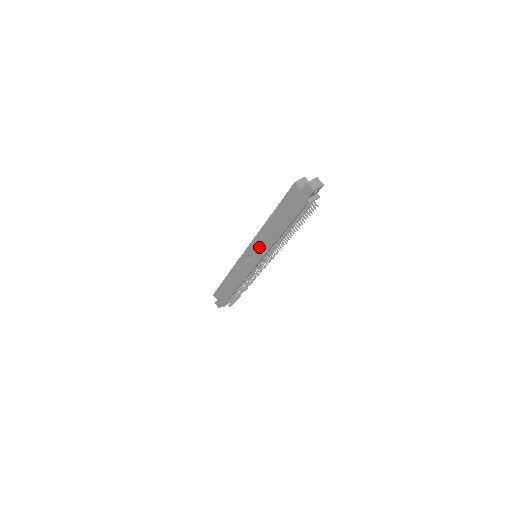
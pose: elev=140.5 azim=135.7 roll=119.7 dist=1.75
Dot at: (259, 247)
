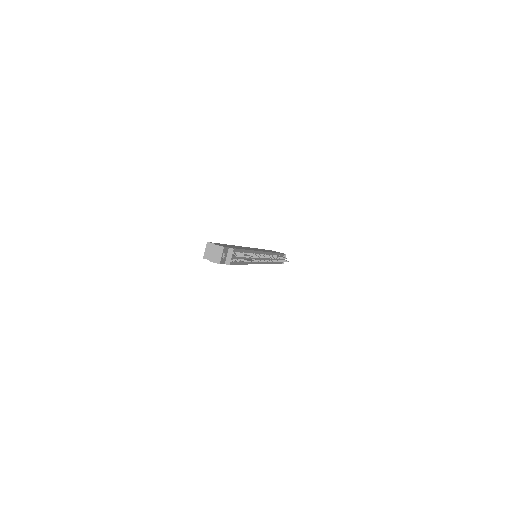
Dot at: occluded
